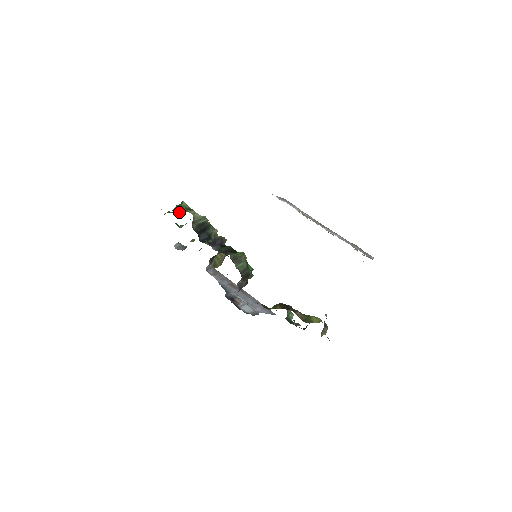
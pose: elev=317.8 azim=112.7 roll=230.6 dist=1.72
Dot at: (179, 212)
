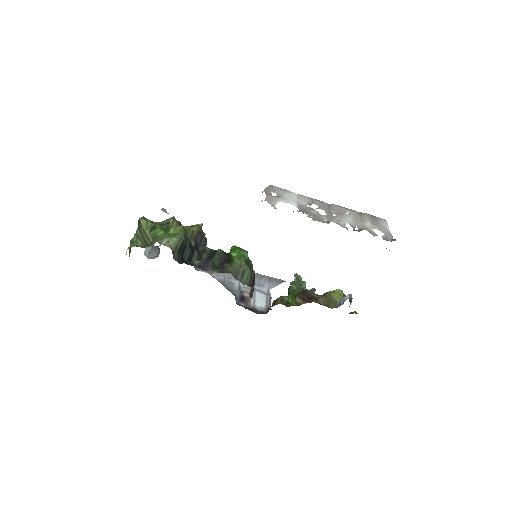
Dot at: (147, 243)
